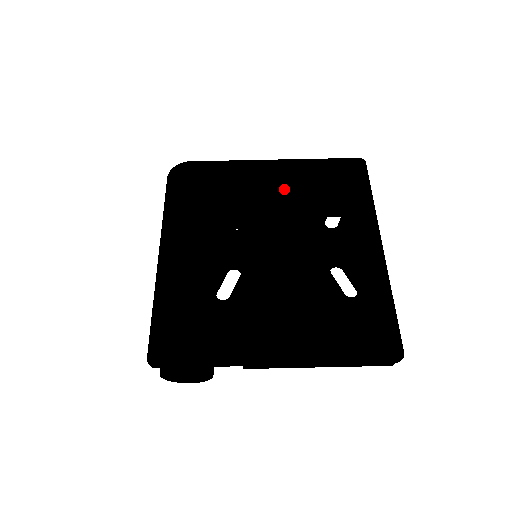
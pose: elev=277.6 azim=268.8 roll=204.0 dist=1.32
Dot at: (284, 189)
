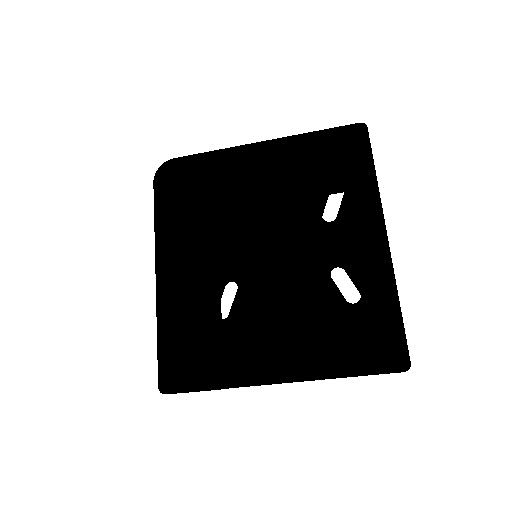
Dot at: (276, 179)
